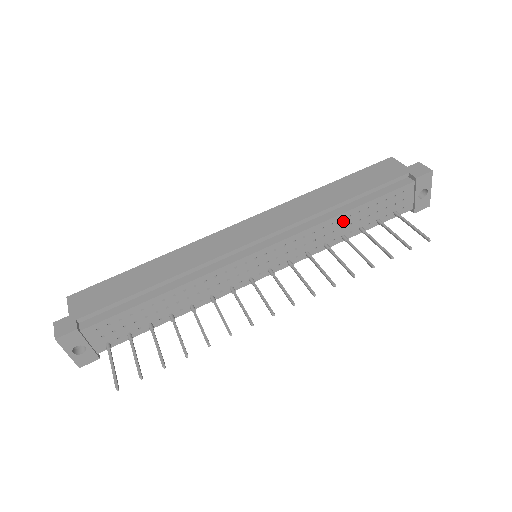
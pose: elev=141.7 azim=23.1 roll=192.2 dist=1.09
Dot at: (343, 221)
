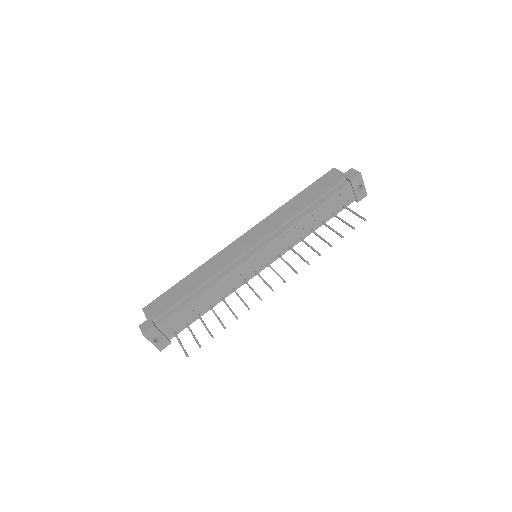
Dot at: (308, 220)
